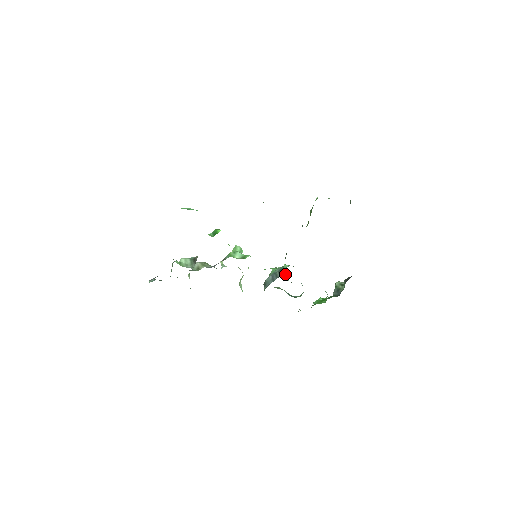
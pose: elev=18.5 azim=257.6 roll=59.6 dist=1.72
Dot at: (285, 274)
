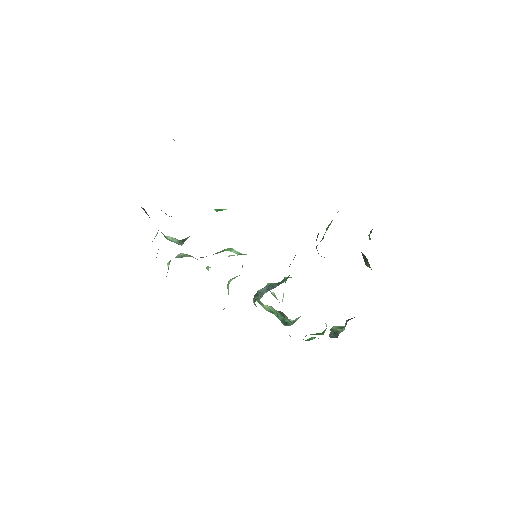
Dot at: occluded
